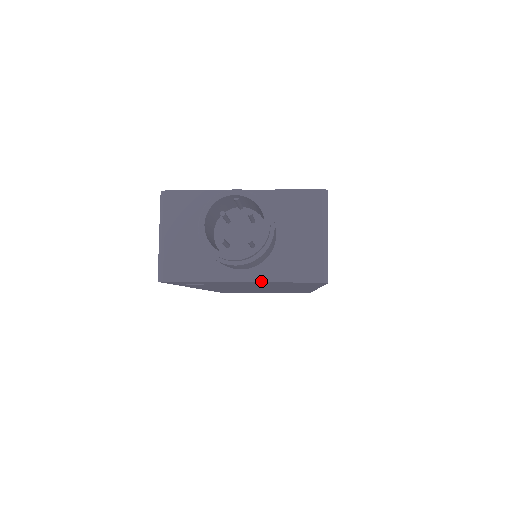
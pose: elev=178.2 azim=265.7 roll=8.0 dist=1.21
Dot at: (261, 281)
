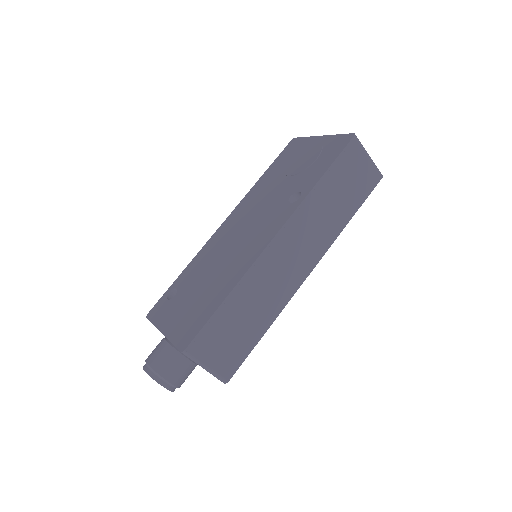
Dot at: occluded
